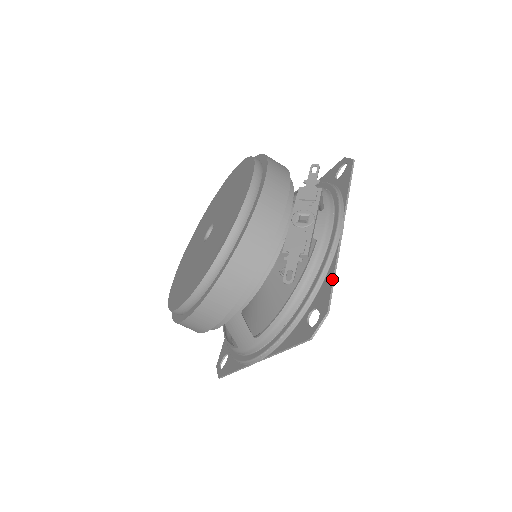
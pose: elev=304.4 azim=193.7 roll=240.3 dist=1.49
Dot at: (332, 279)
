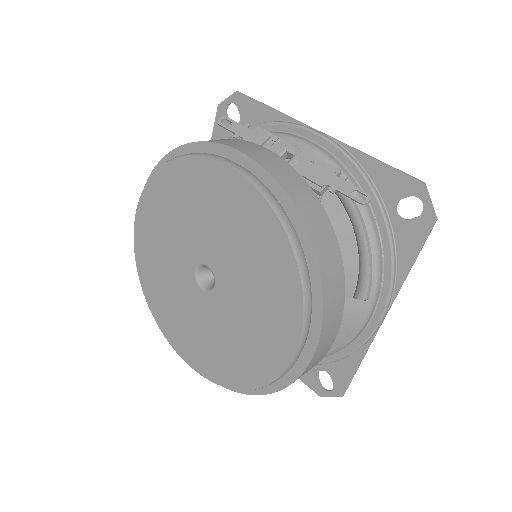
Dot at: (382, 164)
